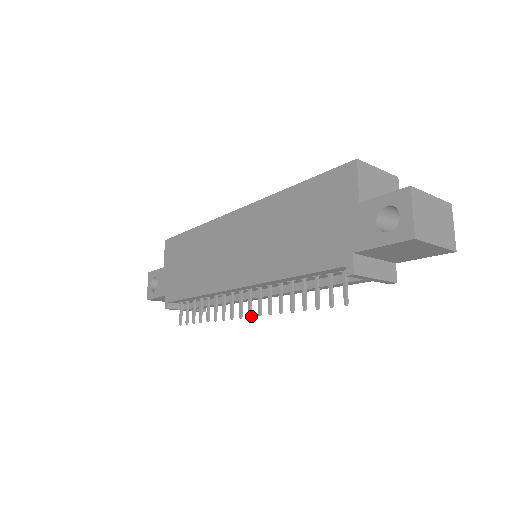
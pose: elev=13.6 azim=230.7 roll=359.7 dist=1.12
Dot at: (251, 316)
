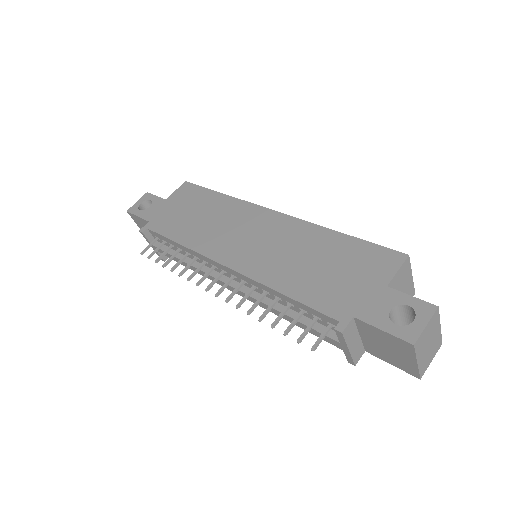
Dot at: (217, 296)
